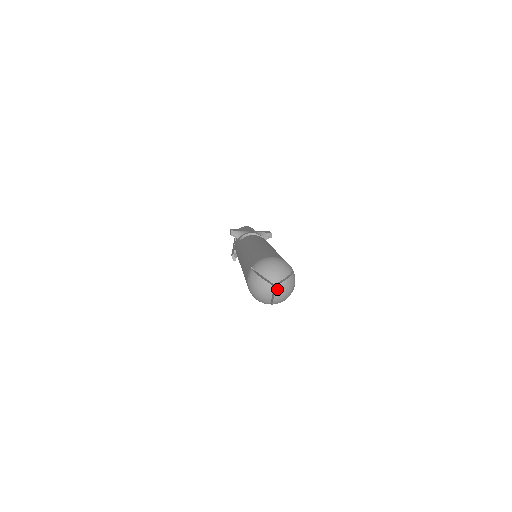
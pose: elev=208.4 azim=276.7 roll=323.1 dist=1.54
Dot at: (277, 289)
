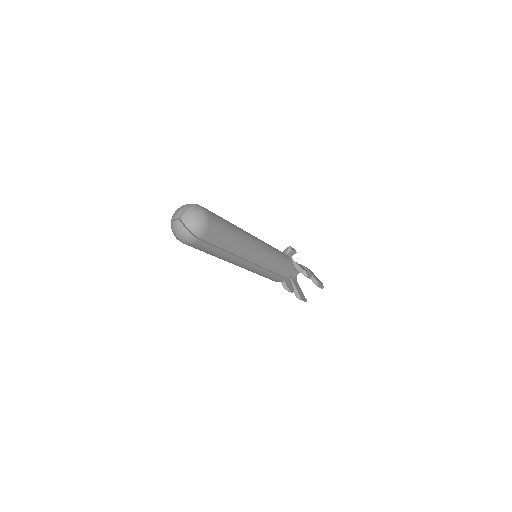
Dot at: (183, 219)
